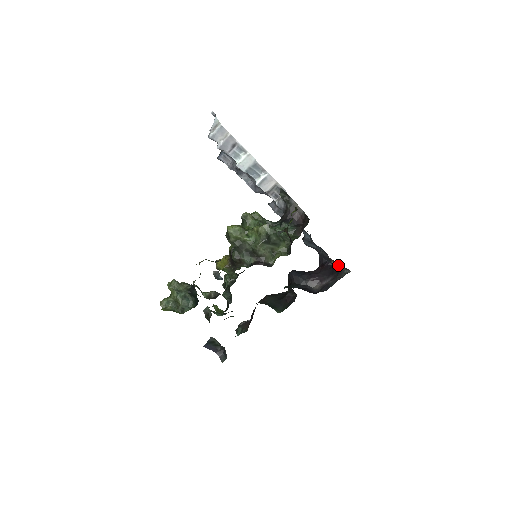
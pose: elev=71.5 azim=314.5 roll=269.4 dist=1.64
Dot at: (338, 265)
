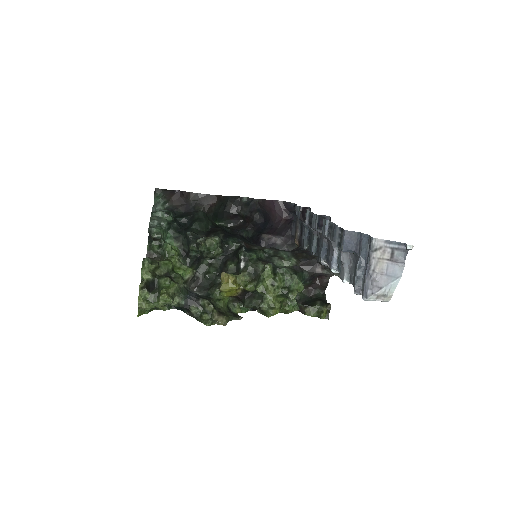
Dot at: occluded
